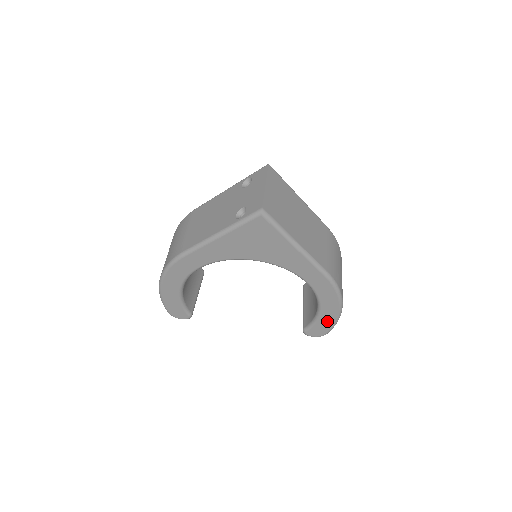
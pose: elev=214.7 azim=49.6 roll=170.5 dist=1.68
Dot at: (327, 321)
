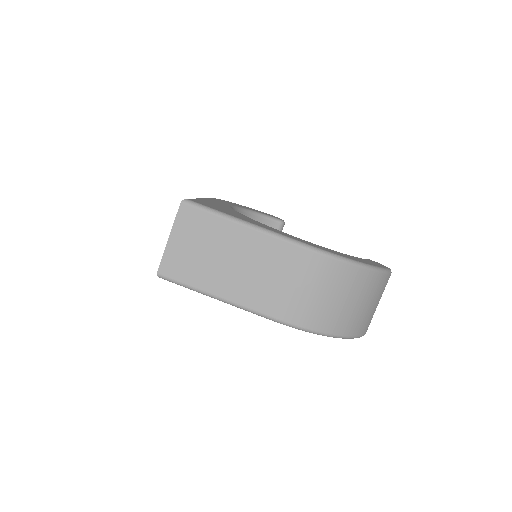
Dot at: occluded
